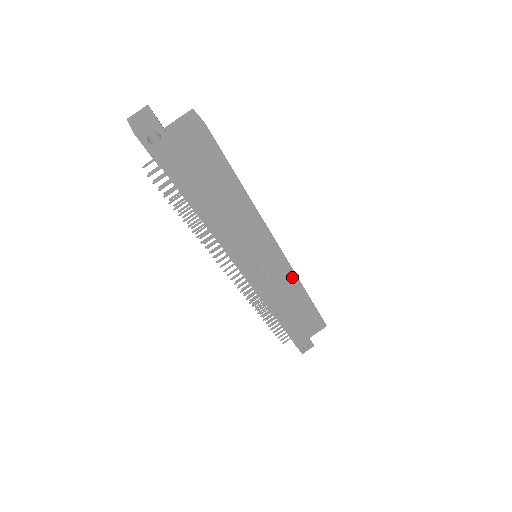
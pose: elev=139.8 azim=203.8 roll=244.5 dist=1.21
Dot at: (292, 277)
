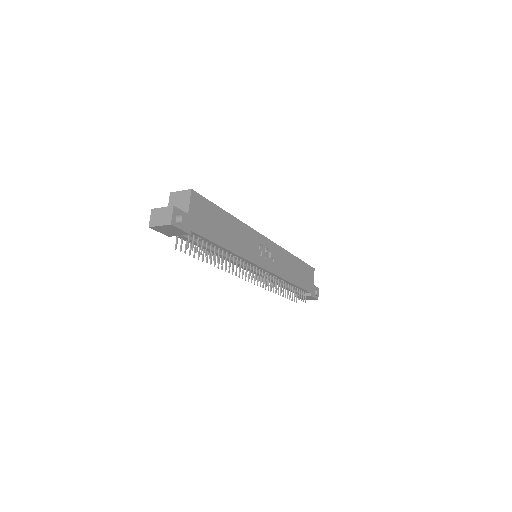
Dot at: (281, 251)
